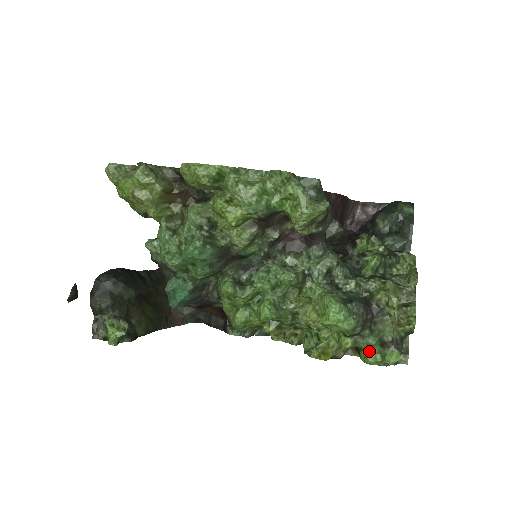
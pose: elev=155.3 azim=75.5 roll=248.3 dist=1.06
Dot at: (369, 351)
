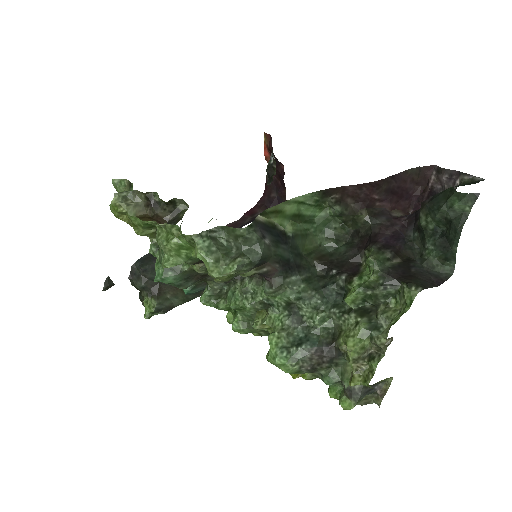
Dot at: (331, 386)
